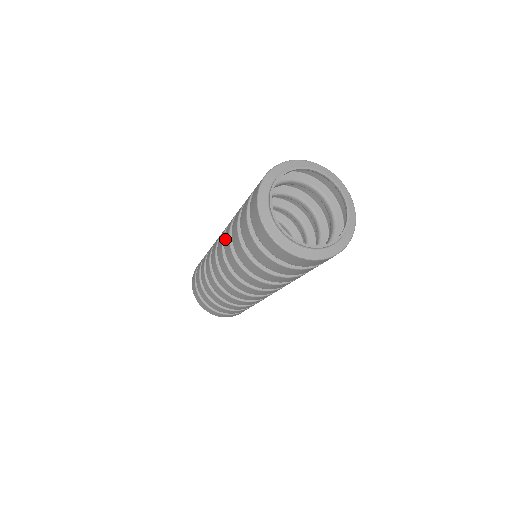
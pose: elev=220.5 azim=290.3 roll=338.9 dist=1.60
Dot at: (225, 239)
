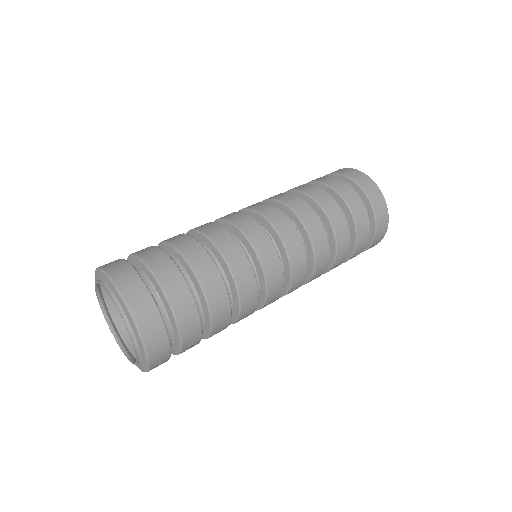
Dot at: (277, 196)
